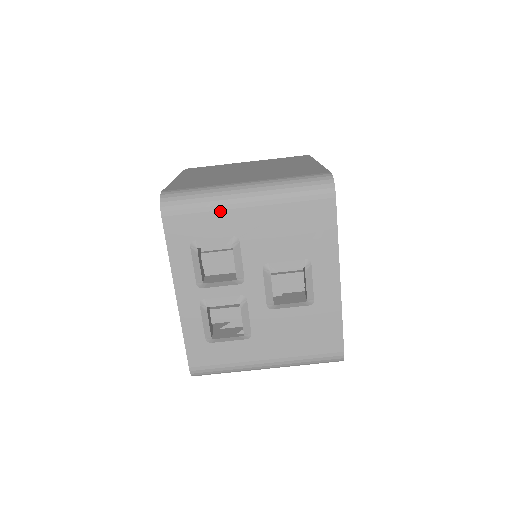
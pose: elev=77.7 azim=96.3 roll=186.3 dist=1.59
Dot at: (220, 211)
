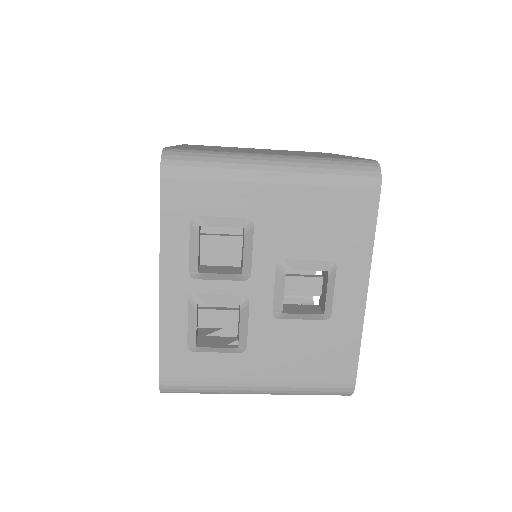
Dot at: (236, 183)
